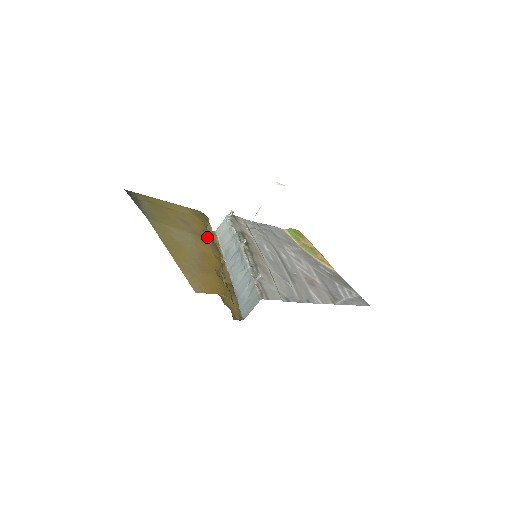
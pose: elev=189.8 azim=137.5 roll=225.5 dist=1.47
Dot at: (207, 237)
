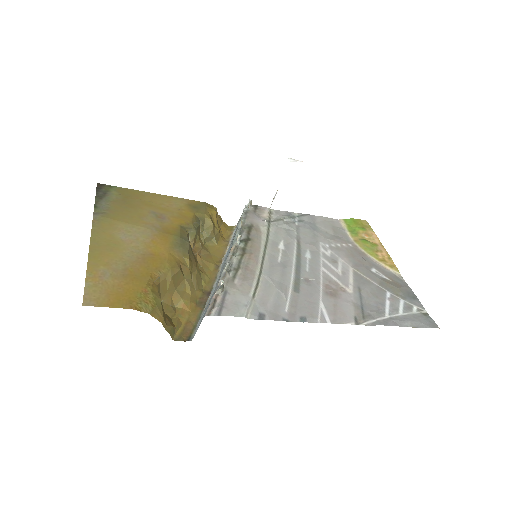
Dot at: (178, 234)
